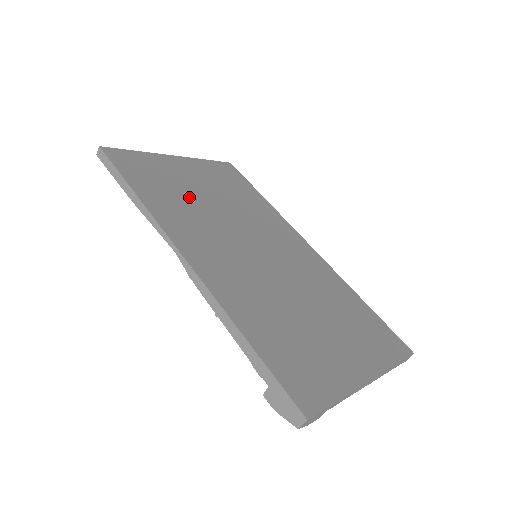
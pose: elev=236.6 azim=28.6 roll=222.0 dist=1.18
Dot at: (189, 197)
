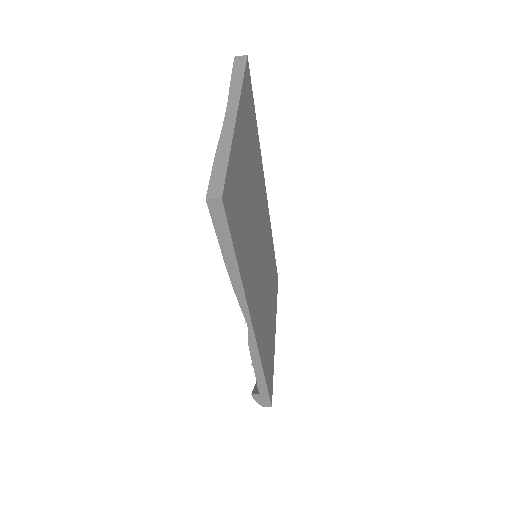
Dot at: (248, 218)
